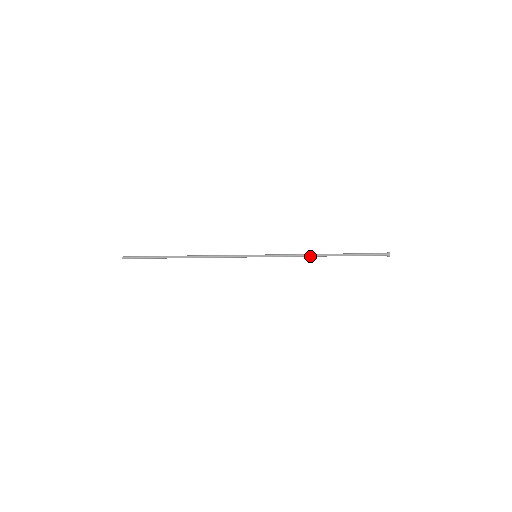
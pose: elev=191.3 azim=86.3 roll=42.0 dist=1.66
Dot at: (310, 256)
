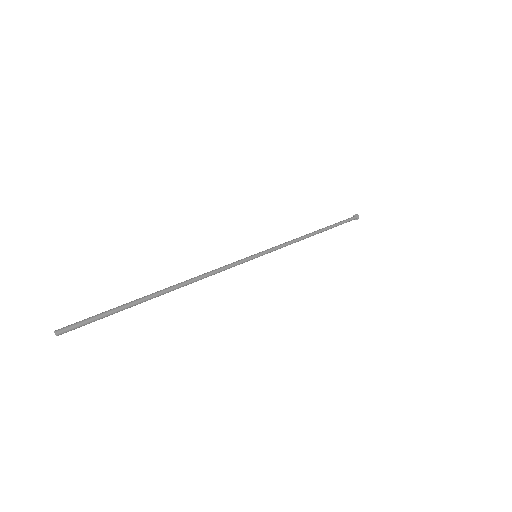
Dot at: (305, 238)
